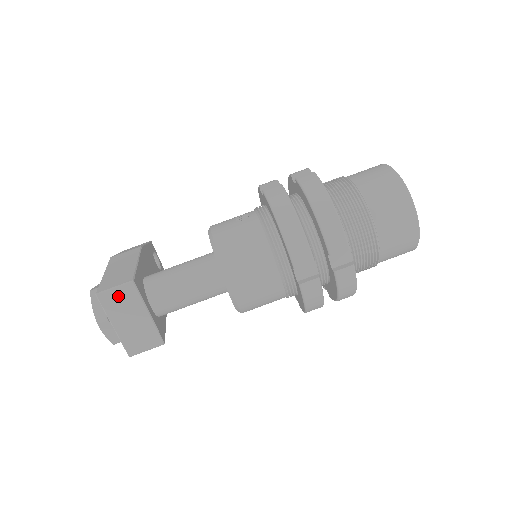
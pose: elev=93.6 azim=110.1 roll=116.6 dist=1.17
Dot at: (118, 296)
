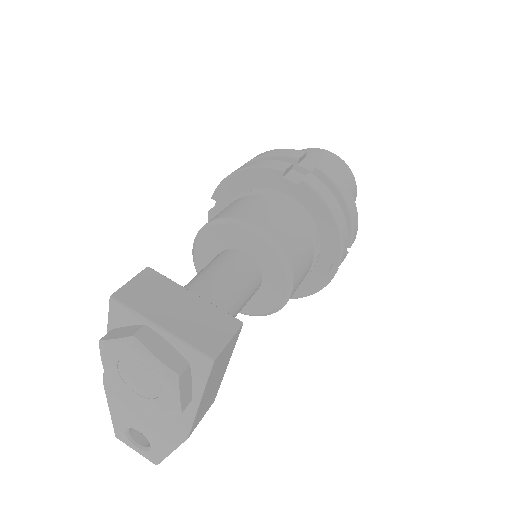
Dot at: (141, 288)
